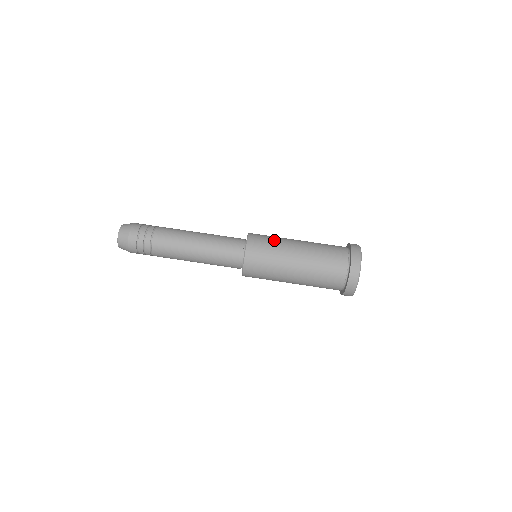
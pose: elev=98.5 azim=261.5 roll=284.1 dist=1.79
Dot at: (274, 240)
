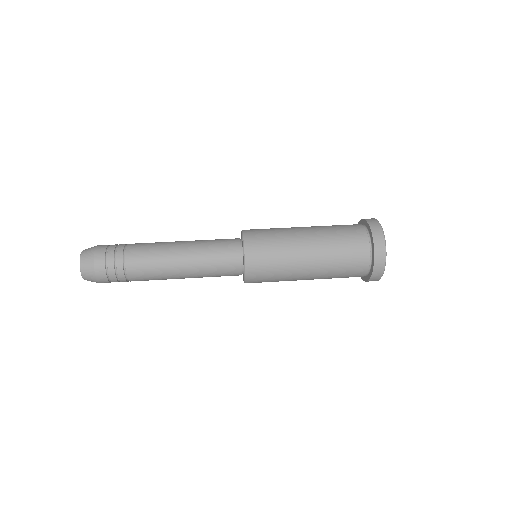
Dot at: (275, 230)
